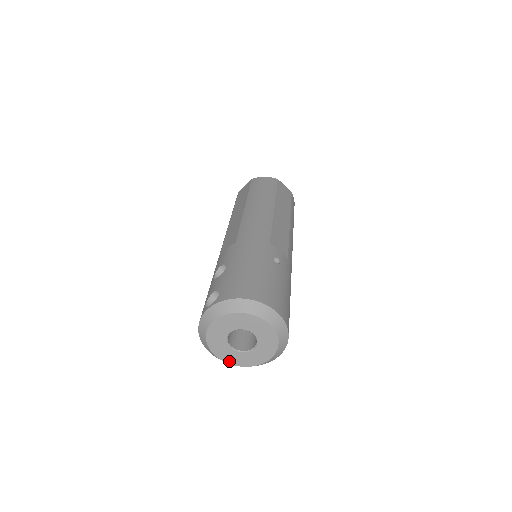
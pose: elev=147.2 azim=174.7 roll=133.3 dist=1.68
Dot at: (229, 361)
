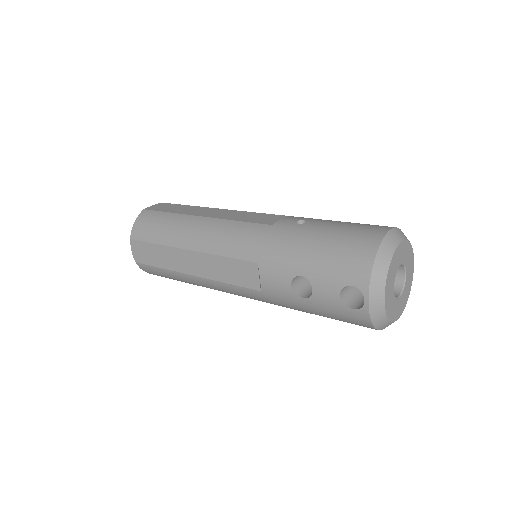
Dot at: (403, 307)
